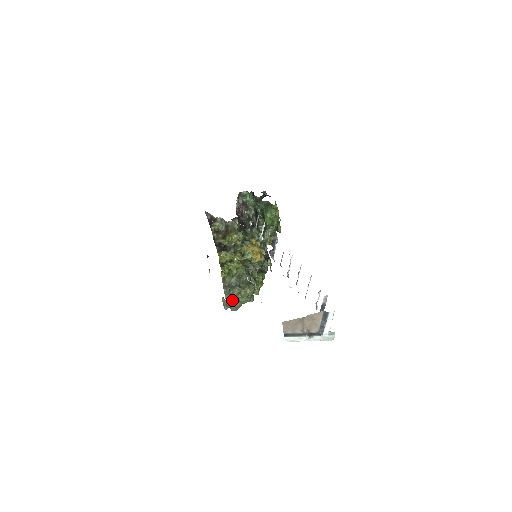
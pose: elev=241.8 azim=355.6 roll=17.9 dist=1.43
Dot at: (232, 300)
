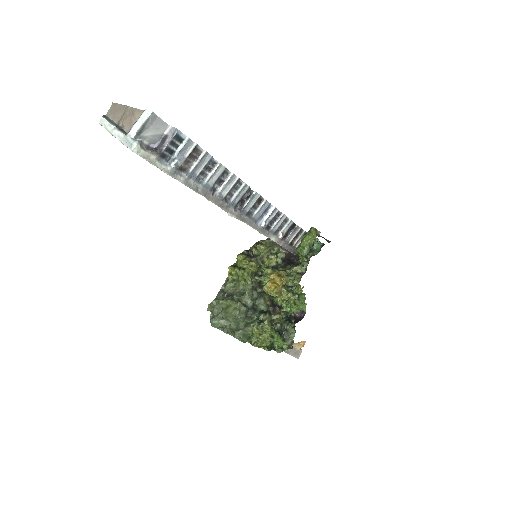
Dot at: (218, 310)
